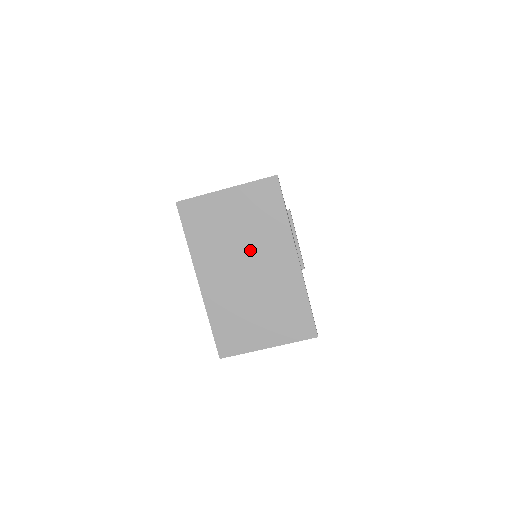
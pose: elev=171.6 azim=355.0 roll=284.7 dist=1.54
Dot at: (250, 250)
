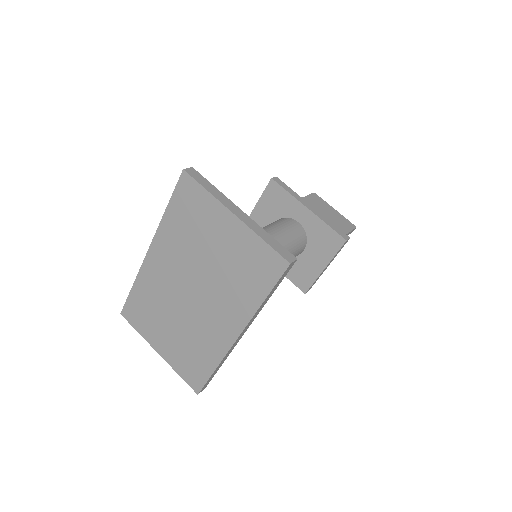
Dot at: (207, 284)
